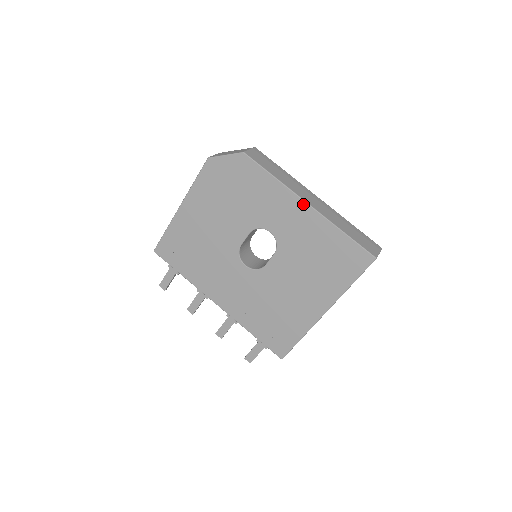
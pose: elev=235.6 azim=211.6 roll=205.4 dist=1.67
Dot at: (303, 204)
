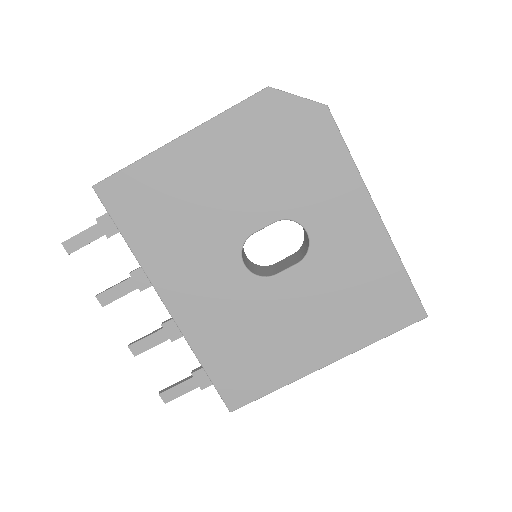
Dot at: (373, 213)
